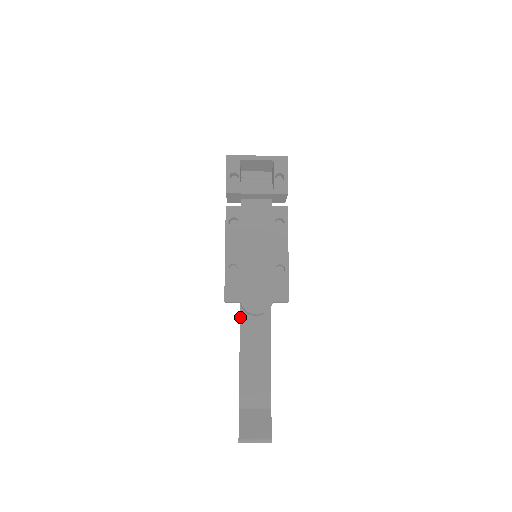
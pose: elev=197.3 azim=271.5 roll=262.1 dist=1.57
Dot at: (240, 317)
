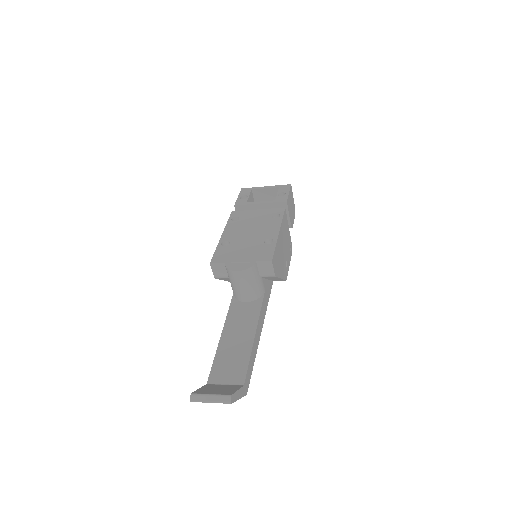
Dot at: (231, 303)
